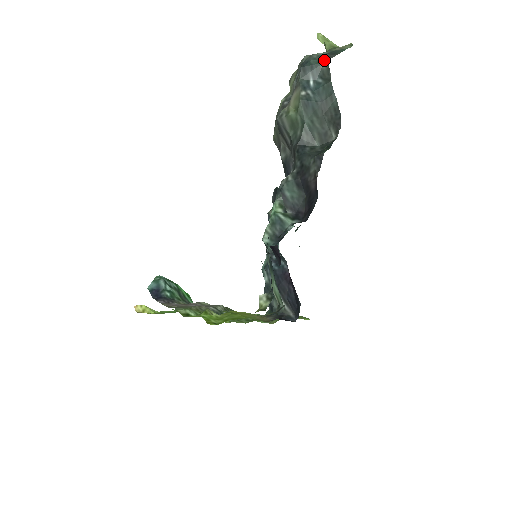
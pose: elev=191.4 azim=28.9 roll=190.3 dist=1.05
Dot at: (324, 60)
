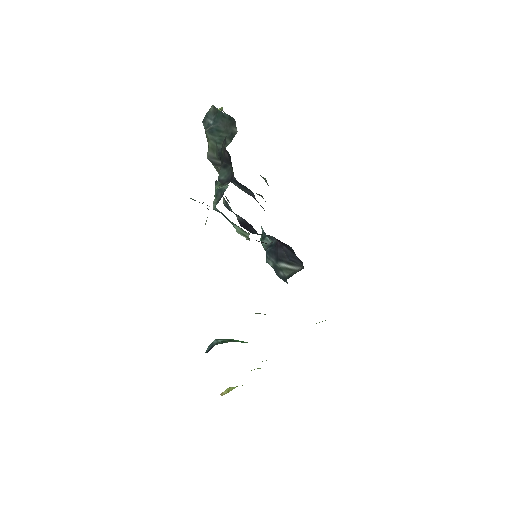
Dot at: (211, 107)
